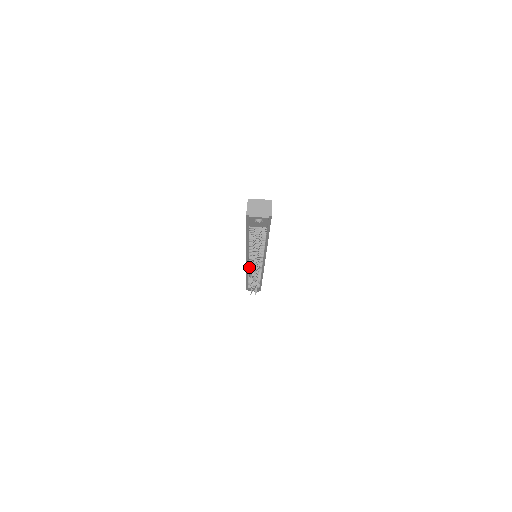
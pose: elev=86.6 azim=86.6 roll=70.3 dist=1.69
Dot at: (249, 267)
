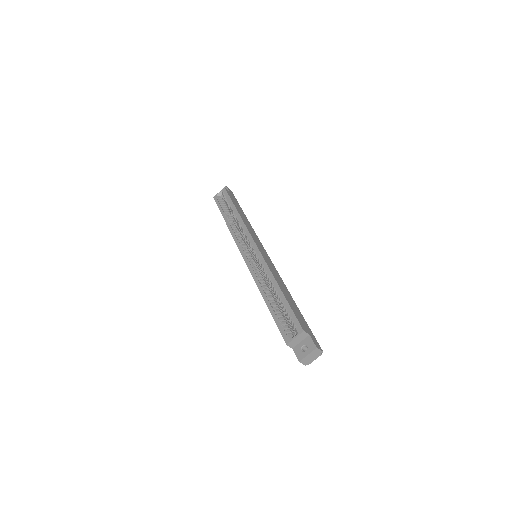
Dot at: occluded
